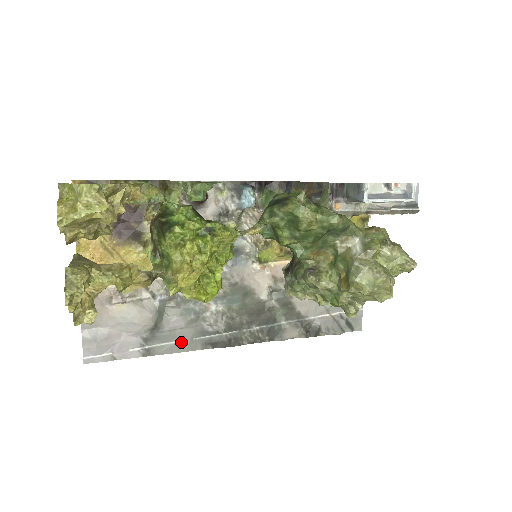
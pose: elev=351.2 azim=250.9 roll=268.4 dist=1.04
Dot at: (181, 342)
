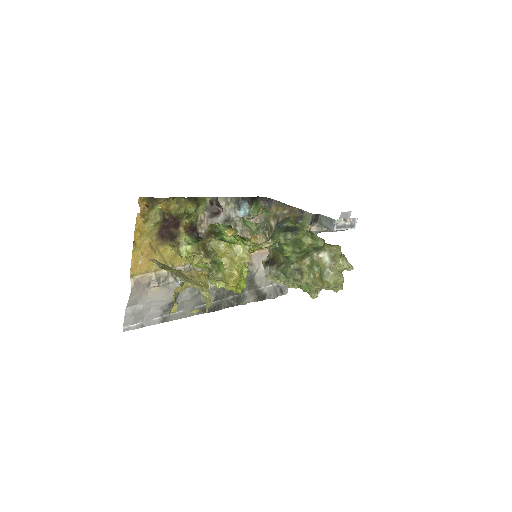
Dot at: (186, 311)
